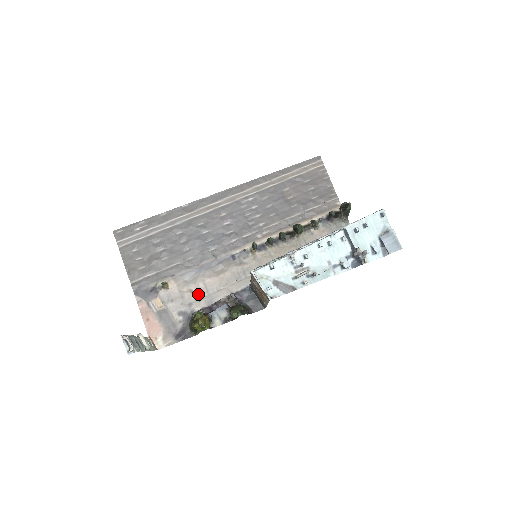
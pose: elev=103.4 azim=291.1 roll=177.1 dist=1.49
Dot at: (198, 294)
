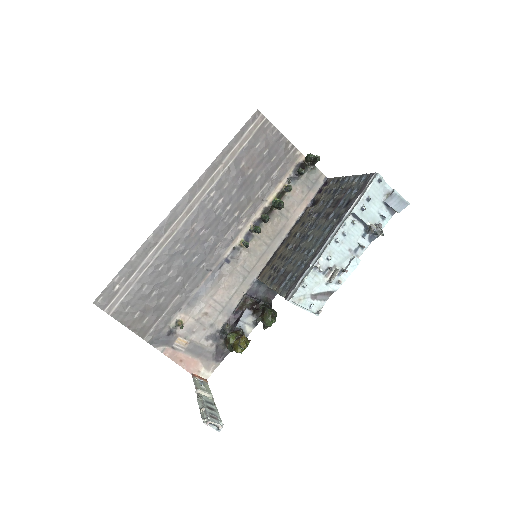
Dot at: (214, 313)
